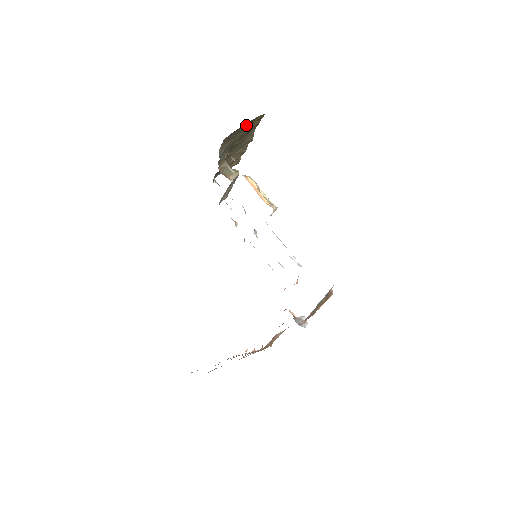
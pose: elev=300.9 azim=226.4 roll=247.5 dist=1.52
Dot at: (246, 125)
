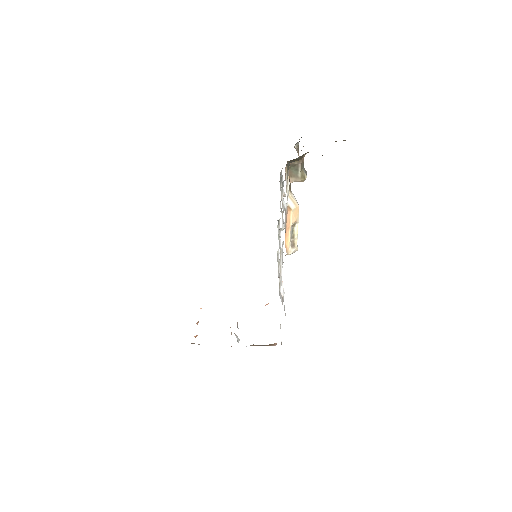
Dot at: occluded
